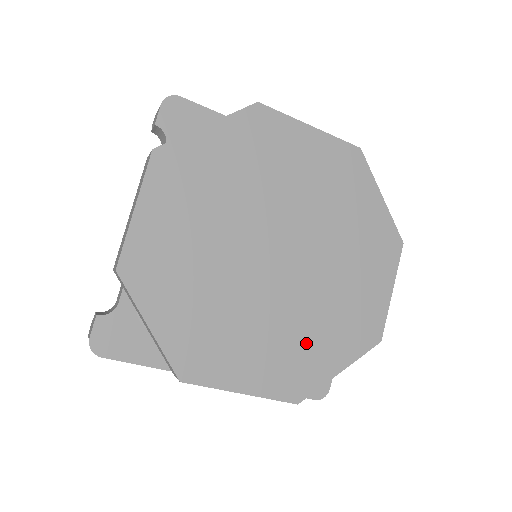
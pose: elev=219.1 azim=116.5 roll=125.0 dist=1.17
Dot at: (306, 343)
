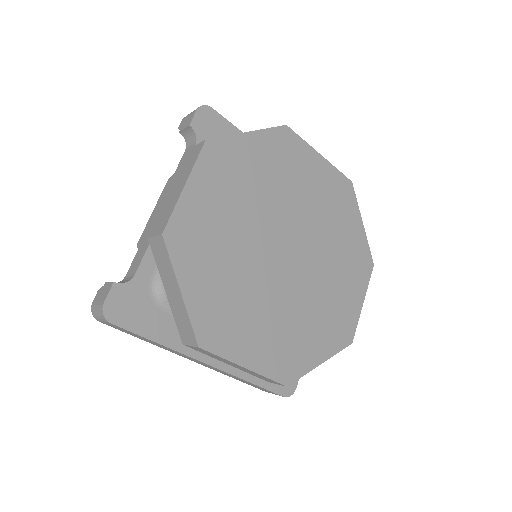
Dot at: (299, 333)
